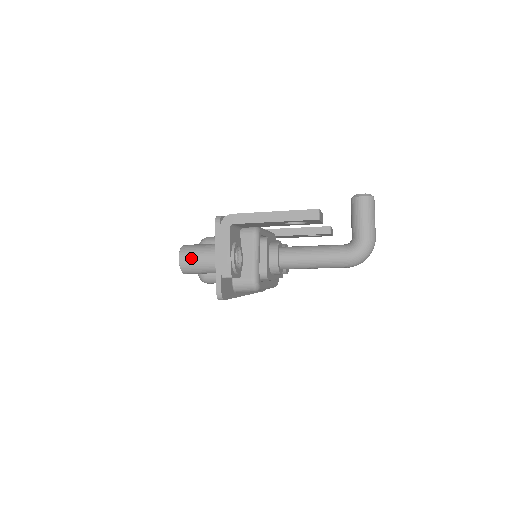
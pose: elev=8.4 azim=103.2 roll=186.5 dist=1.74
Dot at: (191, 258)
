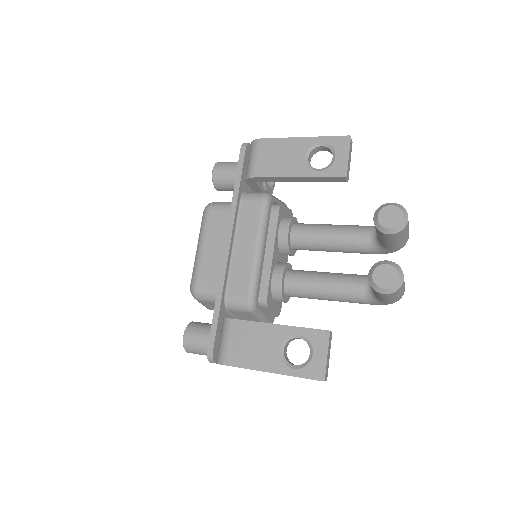
Dot at: occluded
